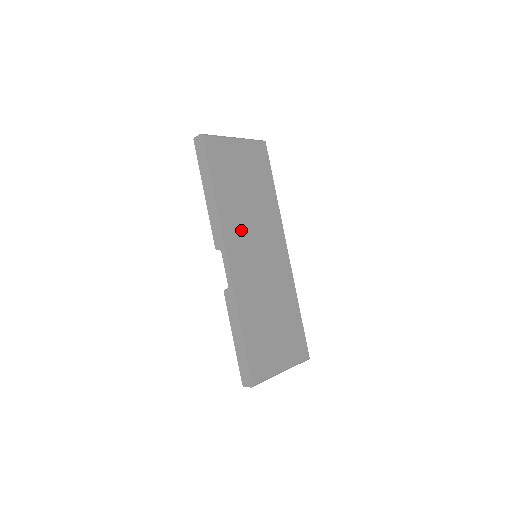
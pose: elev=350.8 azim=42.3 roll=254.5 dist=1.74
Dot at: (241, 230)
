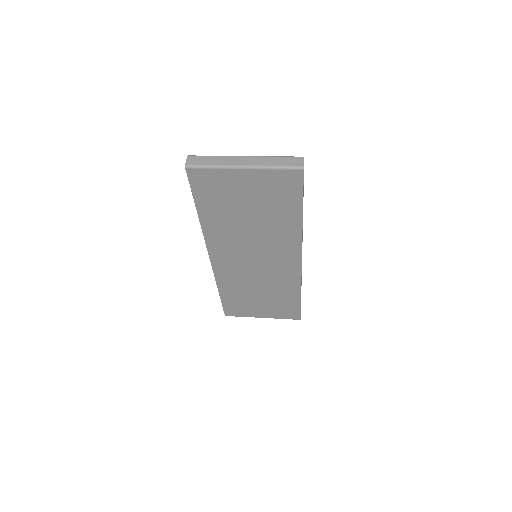
Dot at: (232, 243)
